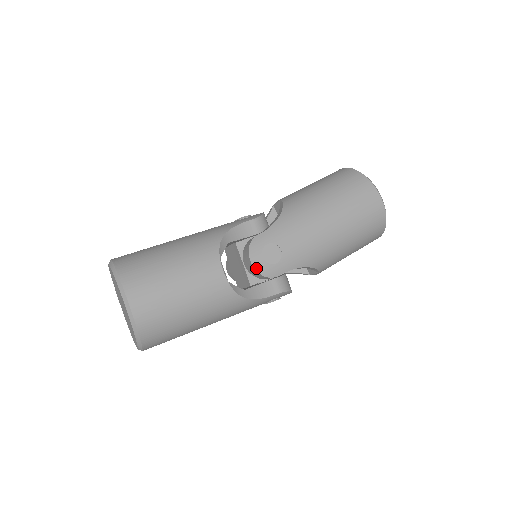
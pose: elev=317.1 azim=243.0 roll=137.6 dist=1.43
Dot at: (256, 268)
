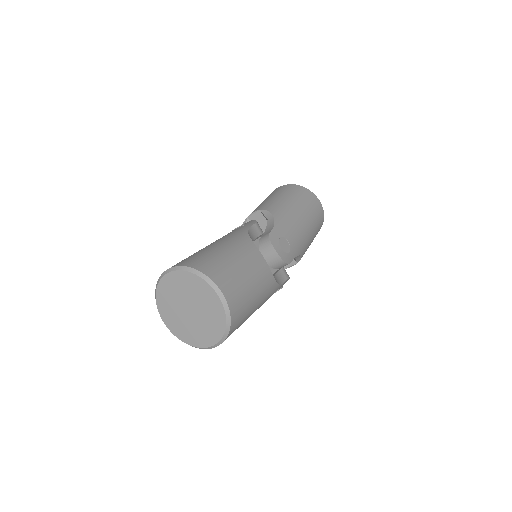
Dot at: (281, 256)
